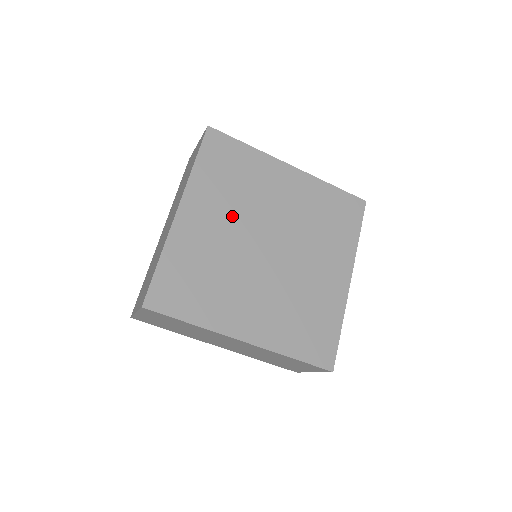
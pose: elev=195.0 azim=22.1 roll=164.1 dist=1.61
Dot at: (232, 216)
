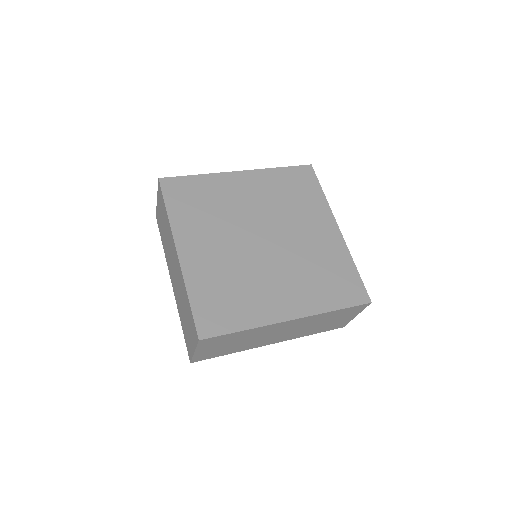
Dot at: (221, 233)
